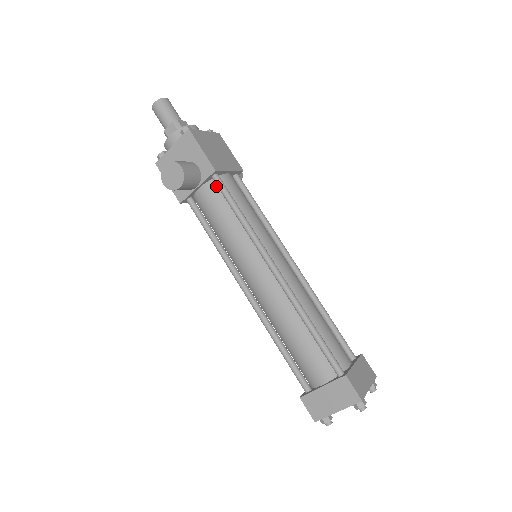
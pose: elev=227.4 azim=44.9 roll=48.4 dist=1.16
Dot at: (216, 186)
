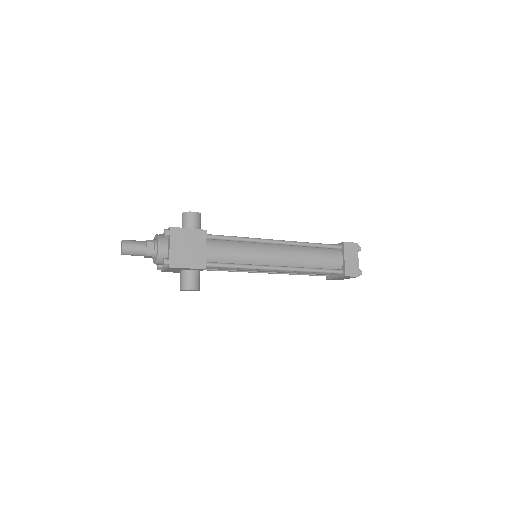
Dot at: occluded
